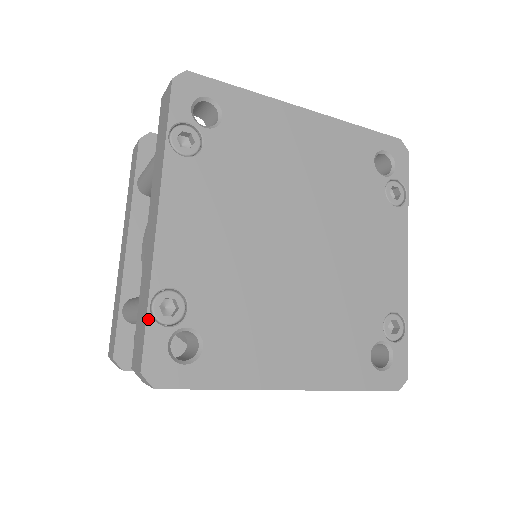
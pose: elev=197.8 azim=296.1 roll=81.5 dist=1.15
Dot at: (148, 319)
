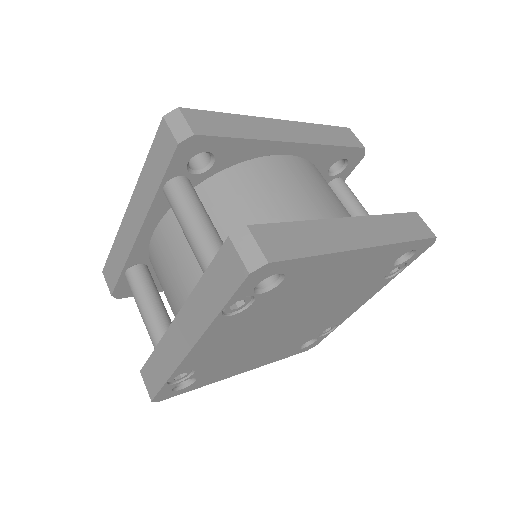
Dot at: (164, 386)
